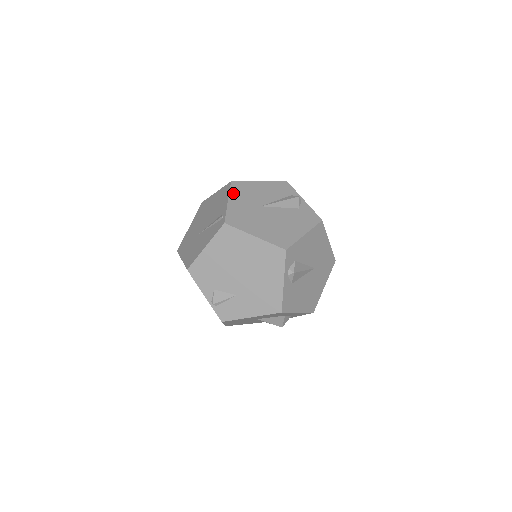
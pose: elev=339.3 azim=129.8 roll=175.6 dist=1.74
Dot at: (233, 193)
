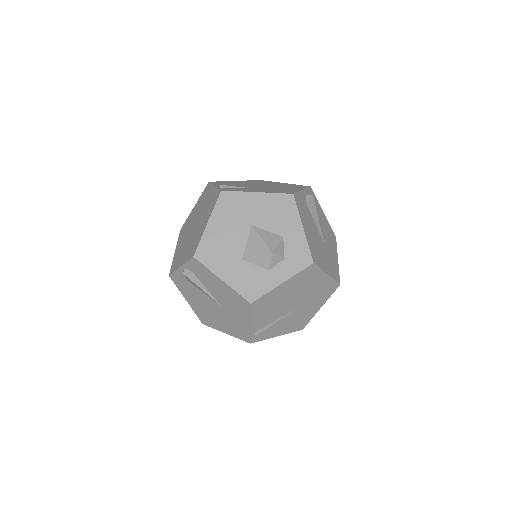
Dot at: occluded
